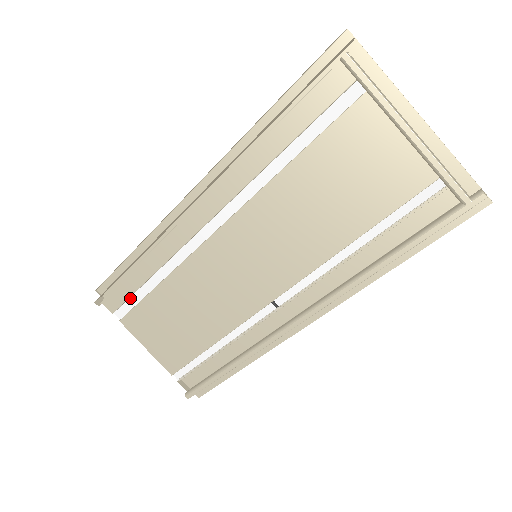
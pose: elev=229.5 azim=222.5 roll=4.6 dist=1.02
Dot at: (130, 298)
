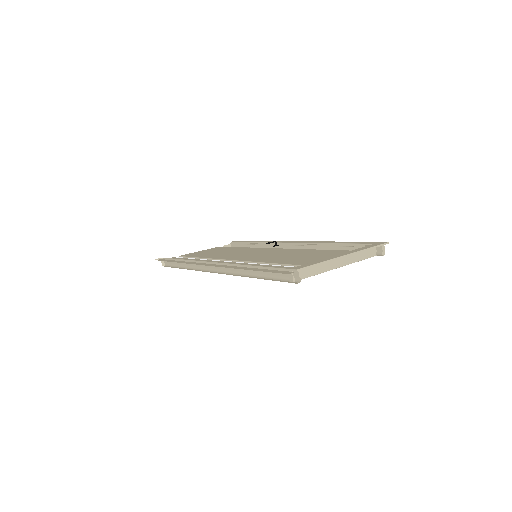
Dot at: occluded
